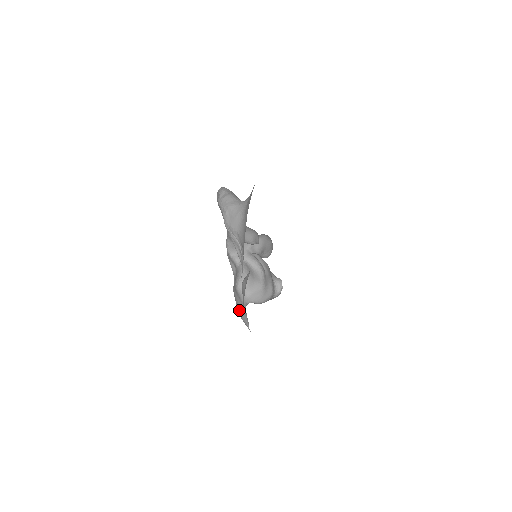
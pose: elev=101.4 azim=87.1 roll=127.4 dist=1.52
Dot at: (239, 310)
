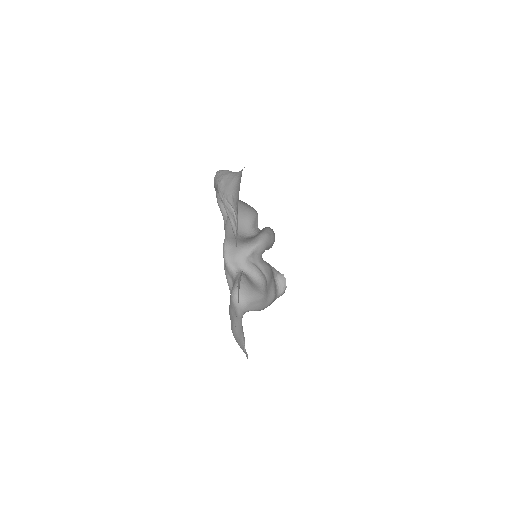
Dot at: (234, 329)
